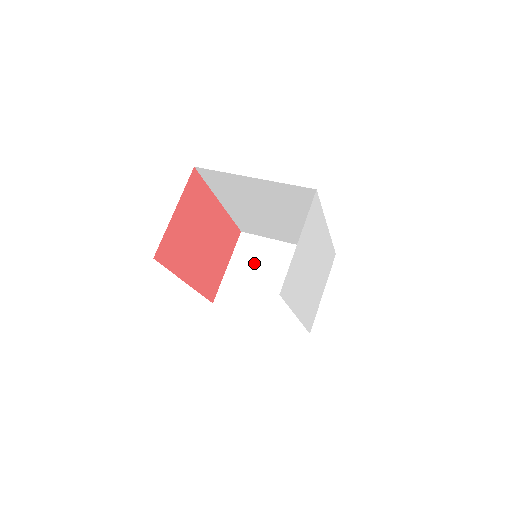
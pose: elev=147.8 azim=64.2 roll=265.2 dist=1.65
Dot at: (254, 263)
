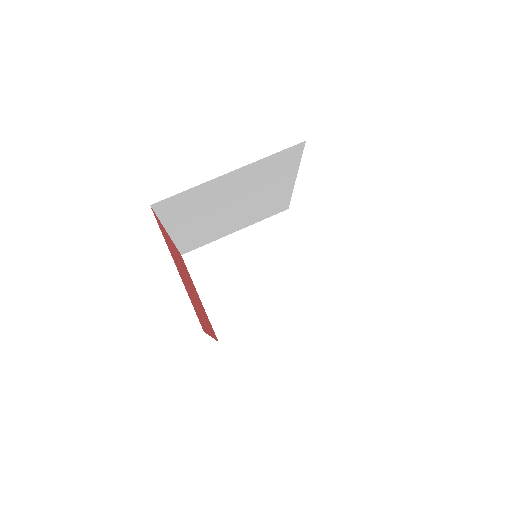
Dot at: (223, 274)
